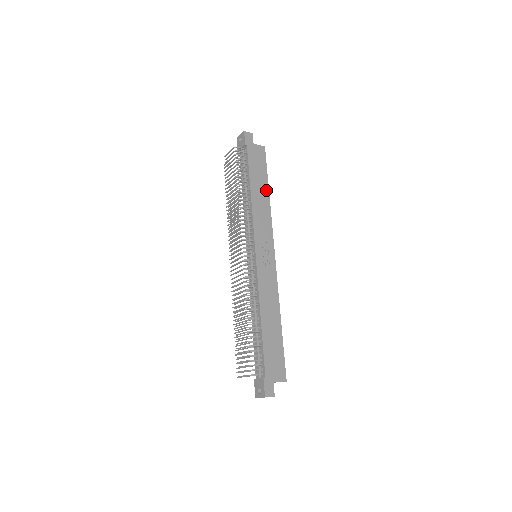
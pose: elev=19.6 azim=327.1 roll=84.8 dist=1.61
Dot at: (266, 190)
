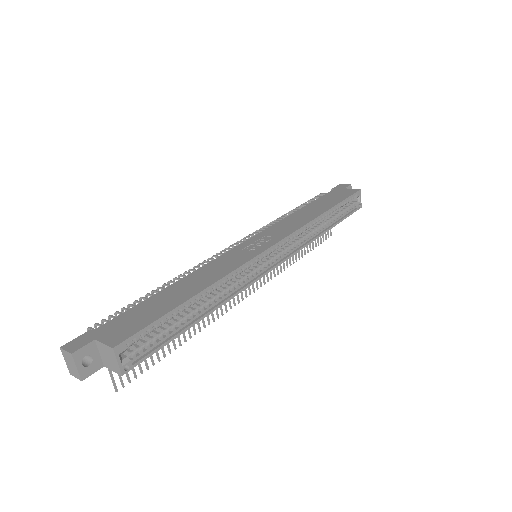
Dot at: (325, 209)
